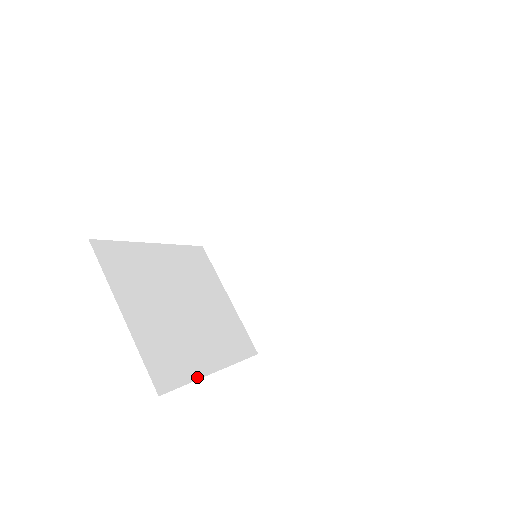
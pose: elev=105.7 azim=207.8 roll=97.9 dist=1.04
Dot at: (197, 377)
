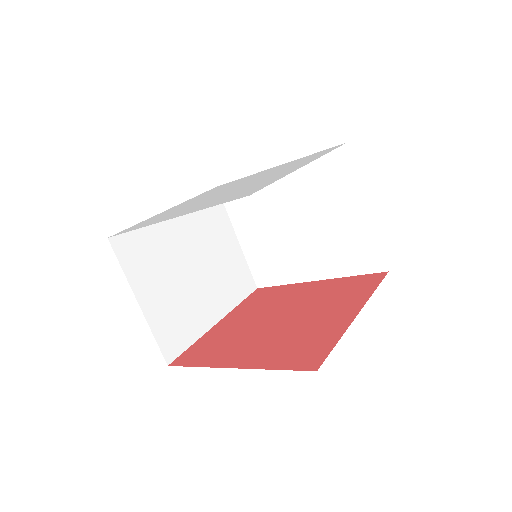
Dot at: (200, 335)
